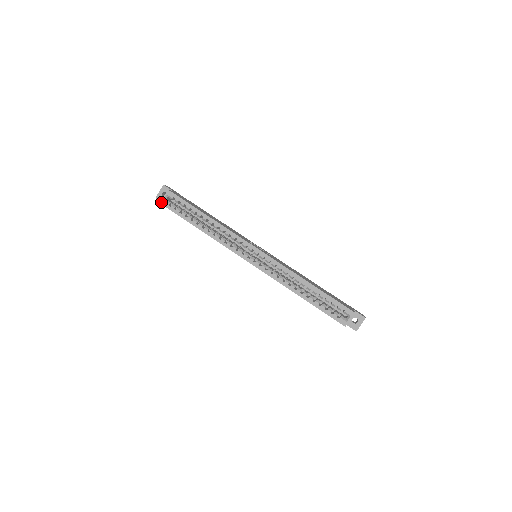
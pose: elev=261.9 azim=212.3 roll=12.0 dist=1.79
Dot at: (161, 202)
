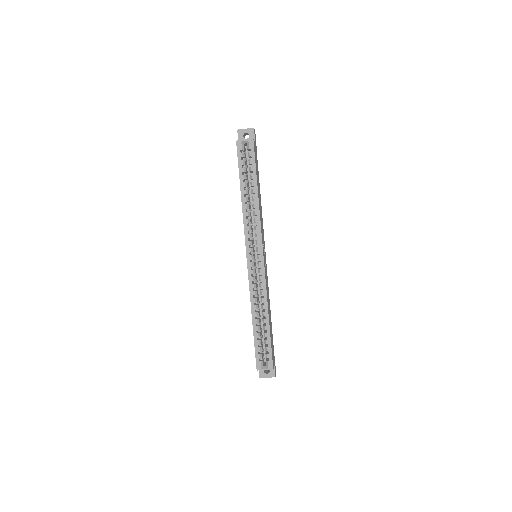
Dot at: (238, 141)
